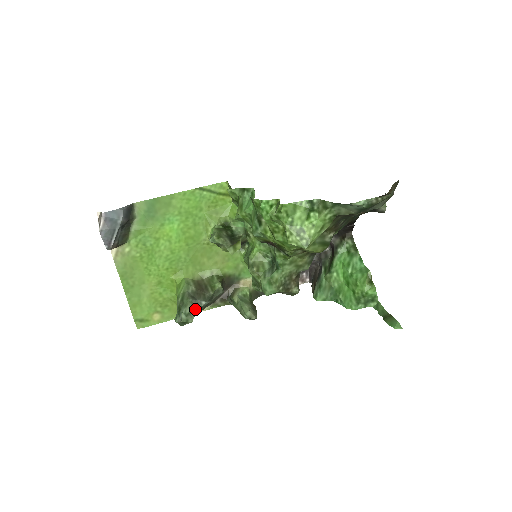
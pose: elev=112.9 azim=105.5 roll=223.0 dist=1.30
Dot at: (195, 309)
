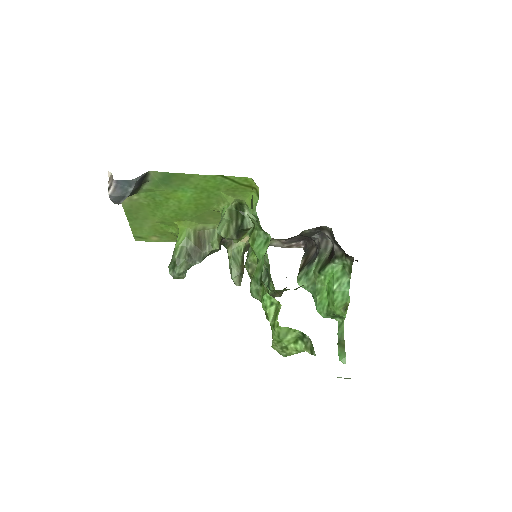
Dot at: (188, 268)
